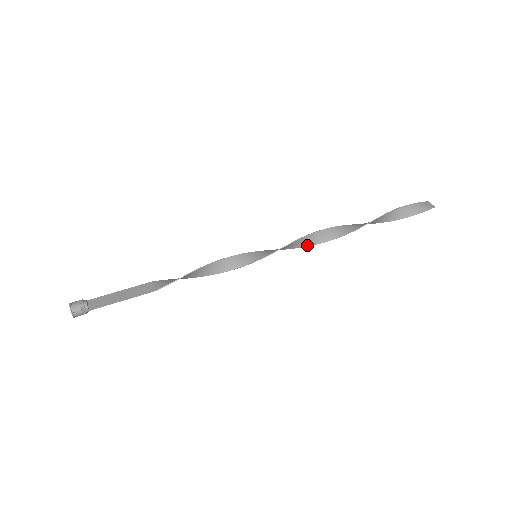
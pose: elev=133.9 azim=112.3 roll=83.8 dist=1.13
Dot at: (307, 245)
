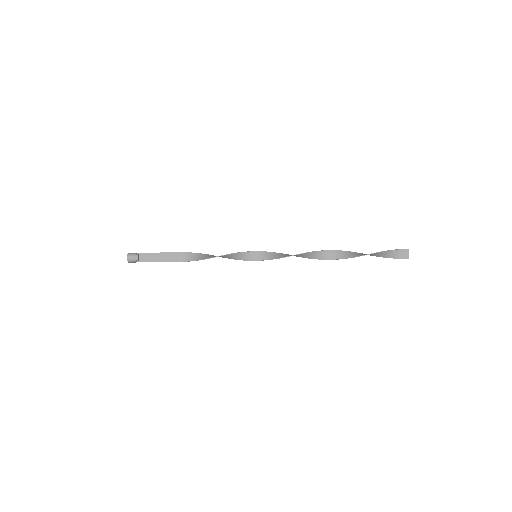
Dot at: (296, 256)
